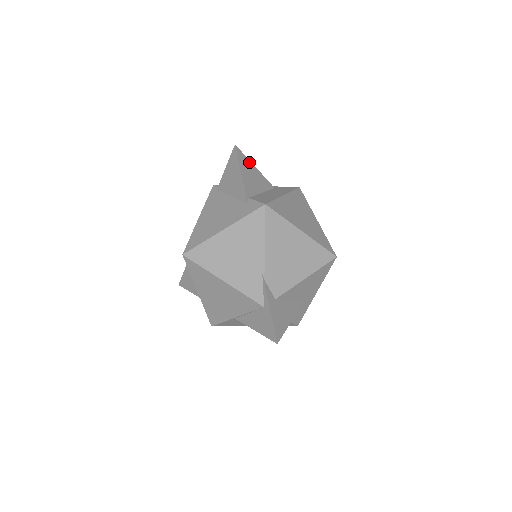
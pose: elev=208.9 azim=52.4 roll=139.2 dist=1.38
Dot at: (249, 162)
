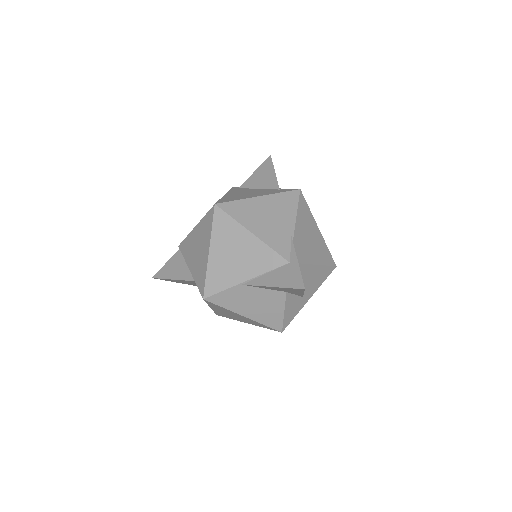
Dot at: occluded
